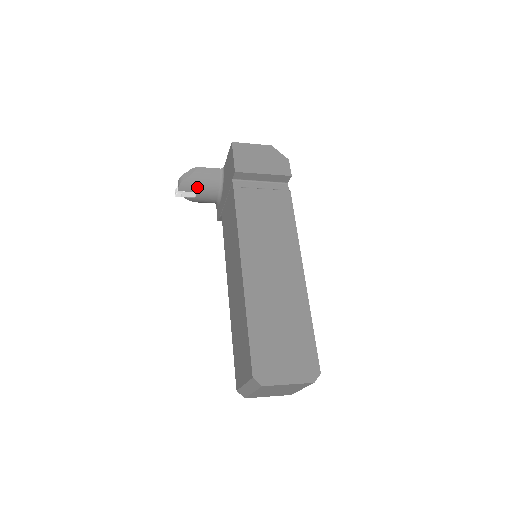
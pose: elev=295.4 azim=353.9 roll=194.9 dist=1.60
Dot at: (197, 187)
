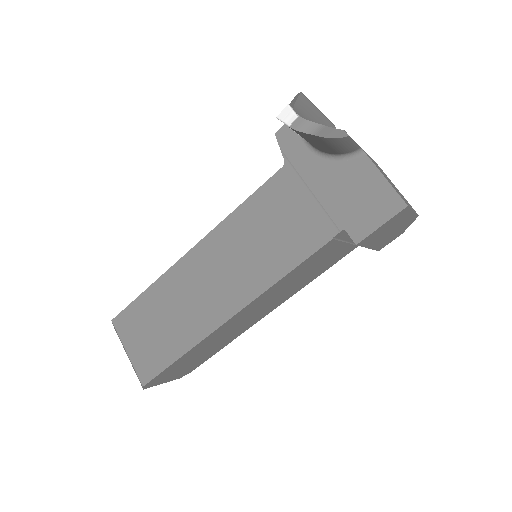
Dot at: (312, 141)
